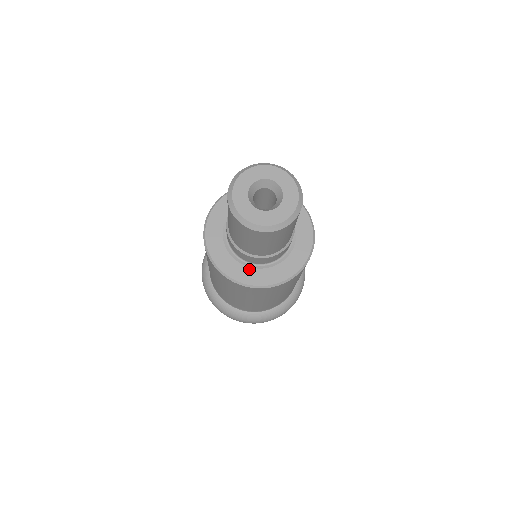
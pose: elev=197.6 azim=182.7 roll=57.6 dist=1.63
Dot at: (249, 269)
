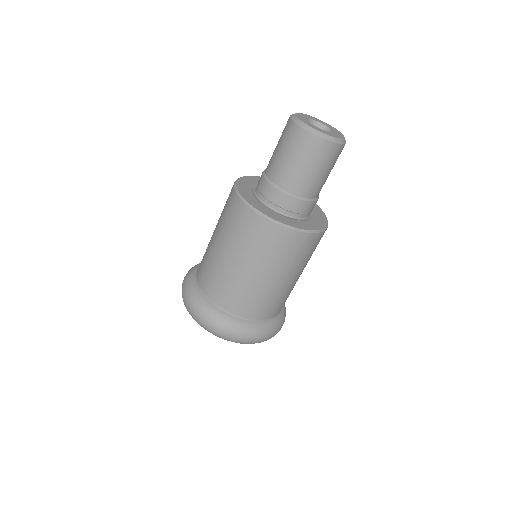
Dot at: (279, 215)
